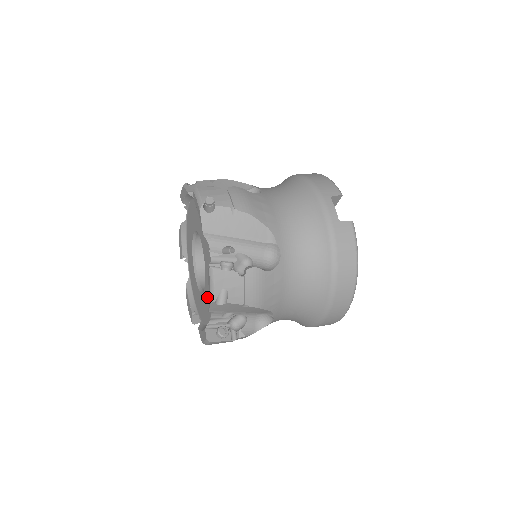
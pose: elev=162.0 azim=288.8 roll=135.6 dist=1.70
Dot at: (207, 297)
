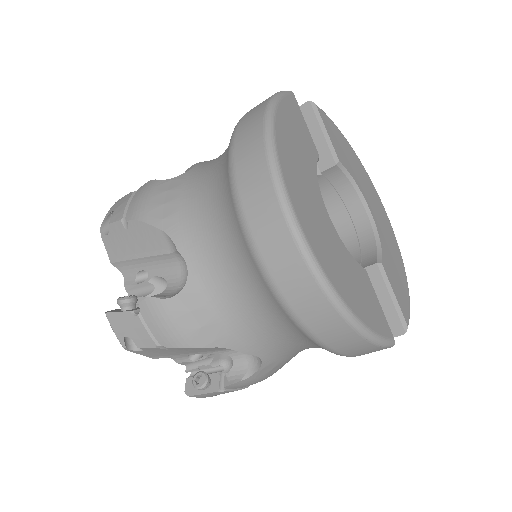
Dot at: occluded
